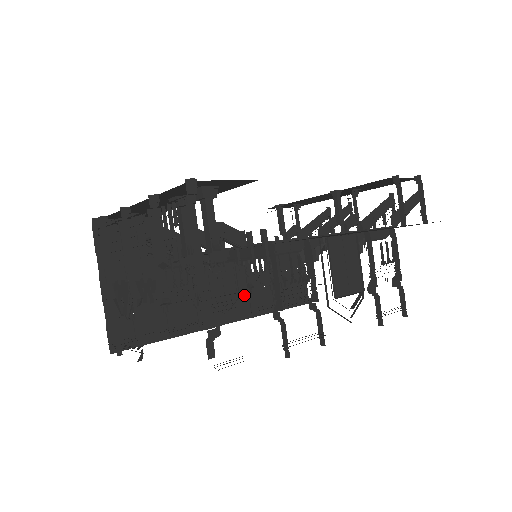
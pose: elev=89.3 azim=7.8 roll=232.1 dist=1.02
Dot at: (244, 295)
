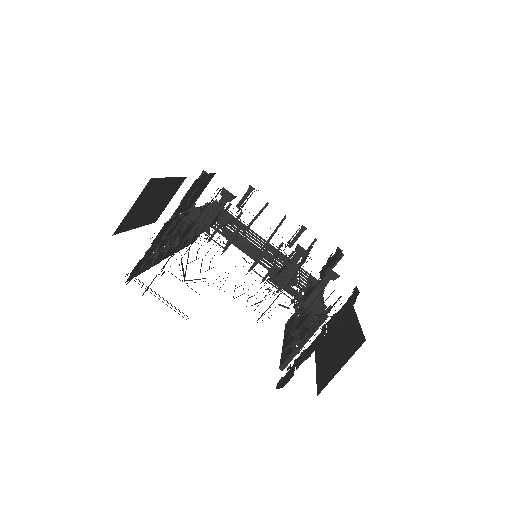
Dot at: (186, 237)
